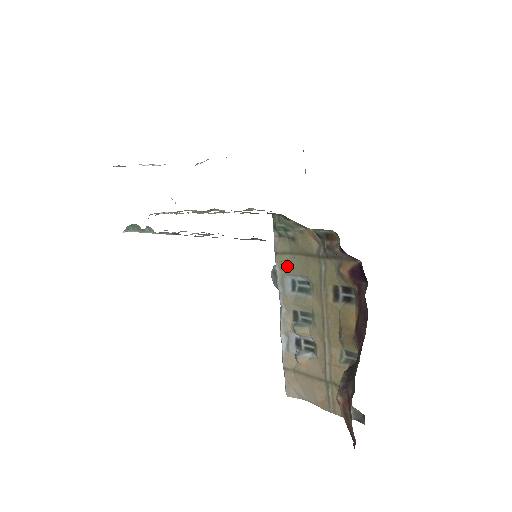
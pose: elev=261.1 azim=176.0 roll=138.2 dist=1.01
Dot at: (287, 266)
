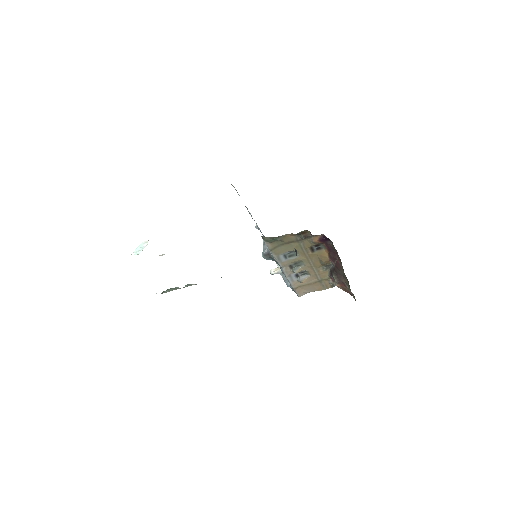
Dot at: (279, 251)
